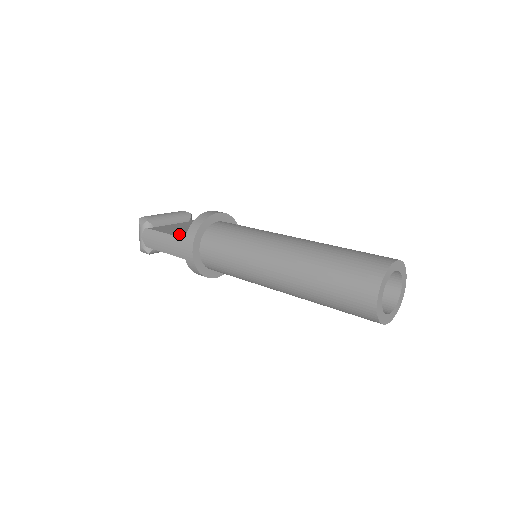
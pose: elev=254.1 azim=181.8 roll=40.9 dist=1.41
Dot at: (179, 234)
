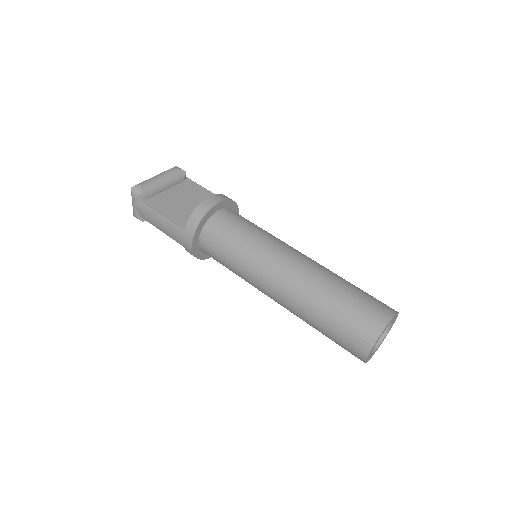
Dot at: (177, 219)
